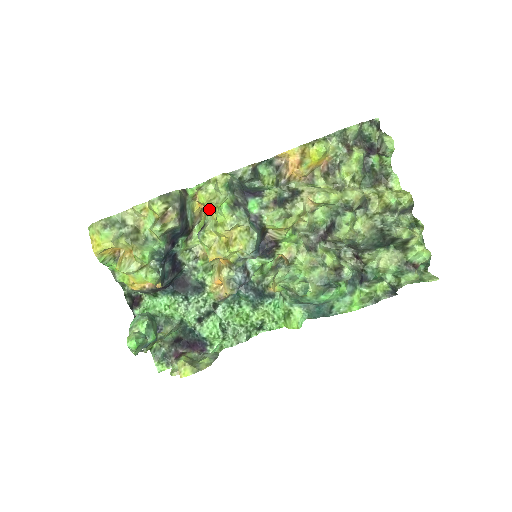
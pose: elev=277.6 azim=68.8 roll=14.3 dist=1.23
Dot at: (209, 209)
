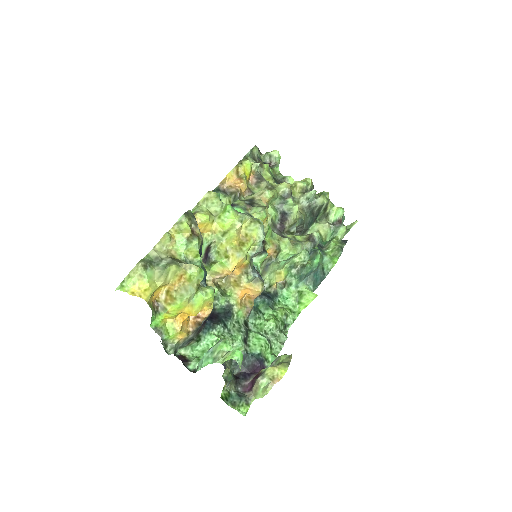
Dot at: (205, 233)
